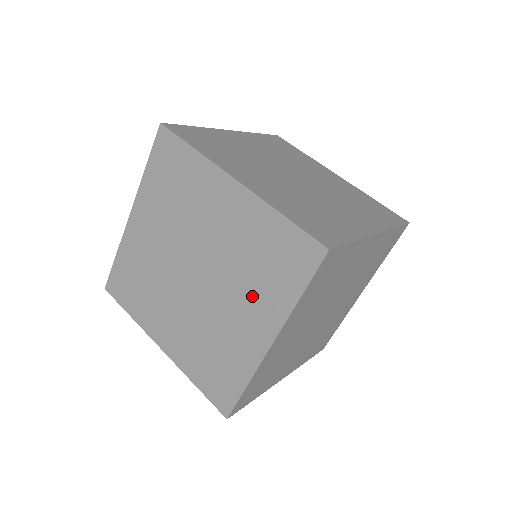
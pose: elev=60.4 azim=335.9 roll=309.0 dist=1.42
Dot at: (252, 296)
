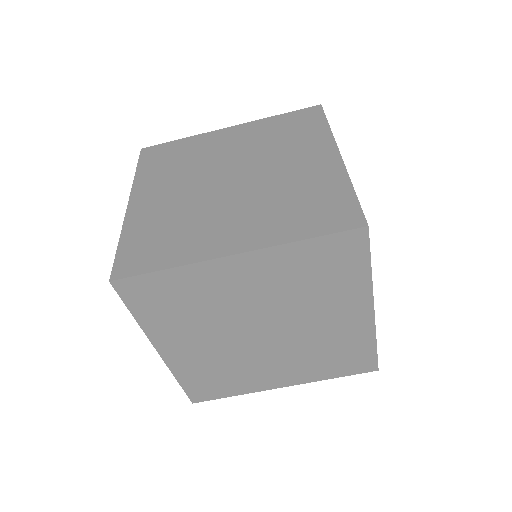
Dot at: (300, 365)
